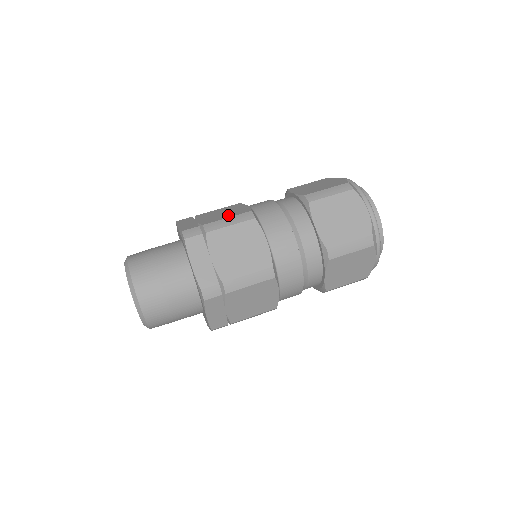
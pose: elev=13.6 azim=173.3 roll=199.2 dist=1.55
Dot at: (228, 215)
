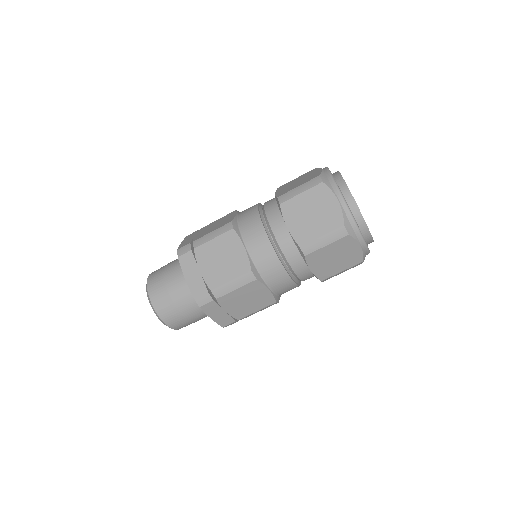
Dot at: occluded
